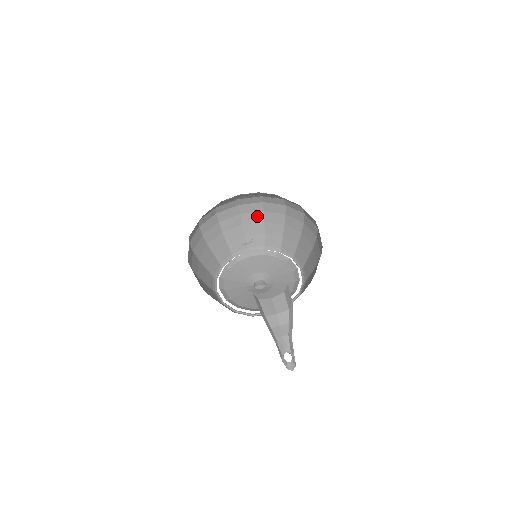
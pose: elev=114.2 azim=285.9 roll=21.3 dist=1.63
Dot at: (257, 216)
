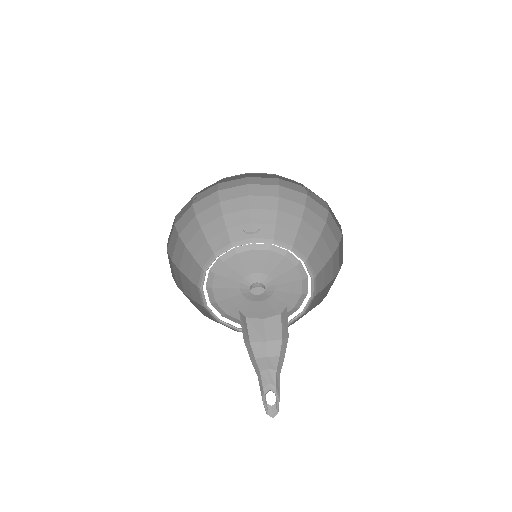
Dot at: (269, 201)
